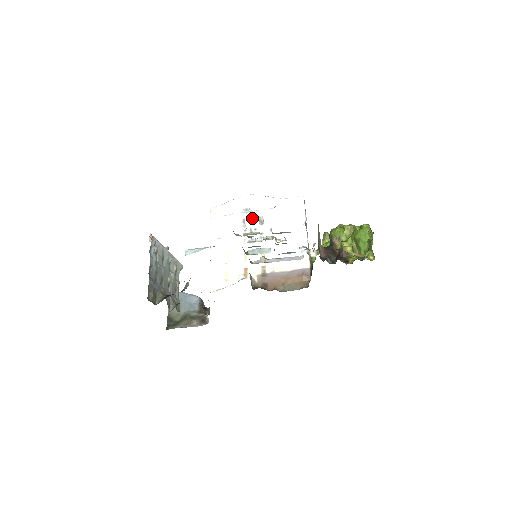
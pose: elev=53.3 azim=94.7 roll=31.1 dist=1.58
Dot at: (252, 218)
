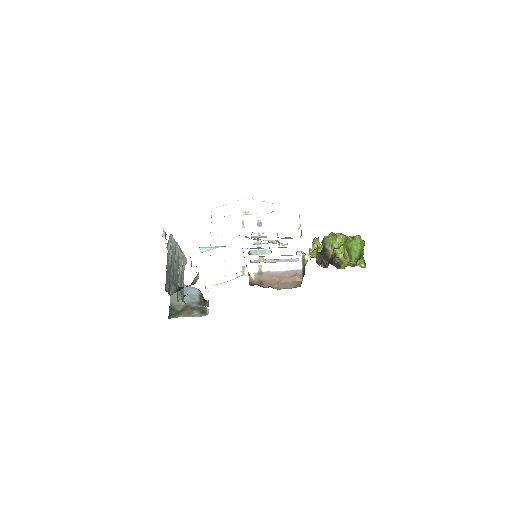
Dot at: (251, 220)
